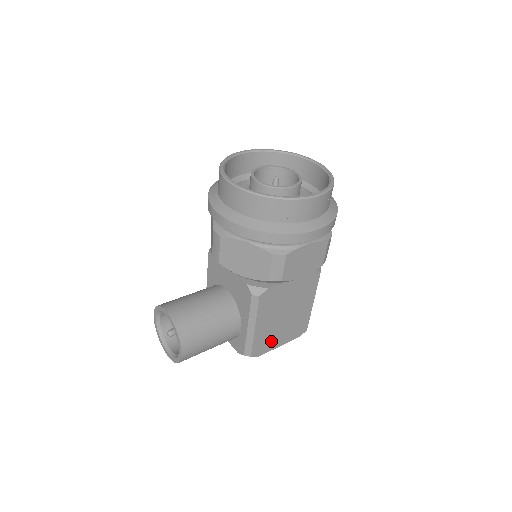
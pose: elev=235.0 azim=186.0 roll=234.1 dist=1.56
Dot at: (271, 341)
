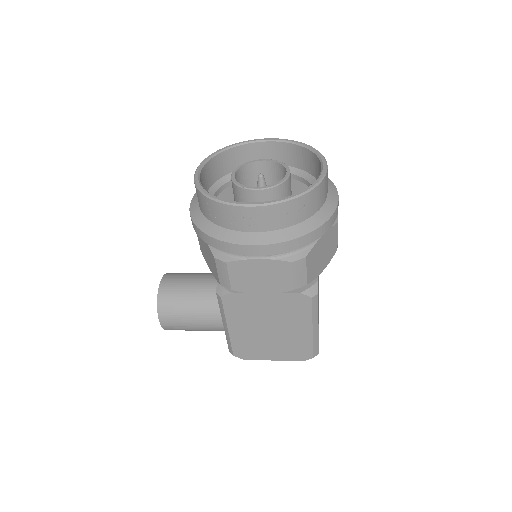
Dot at: (258, 350)
